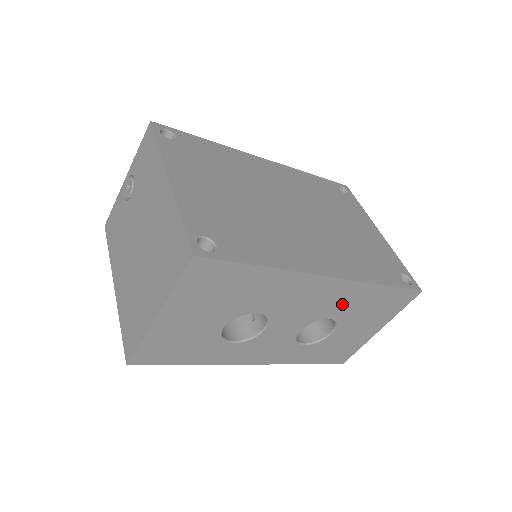
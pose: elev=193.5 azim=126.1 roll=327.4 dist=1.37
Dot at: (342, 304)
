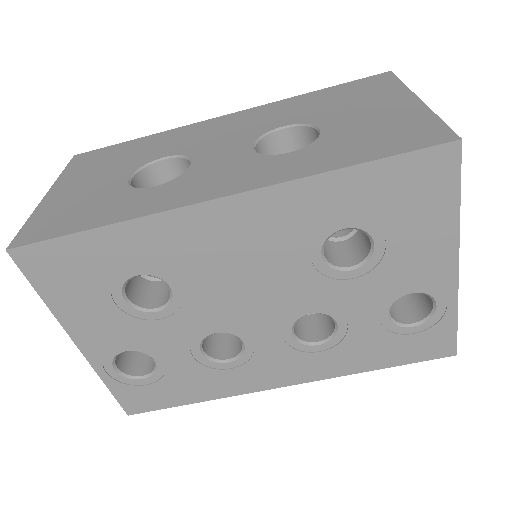
Dot at: (279, 116)
